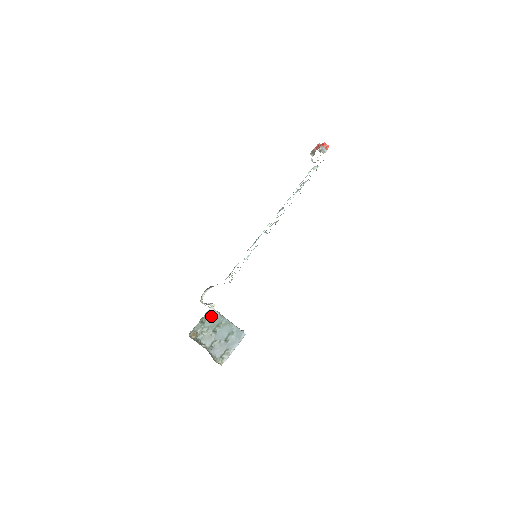
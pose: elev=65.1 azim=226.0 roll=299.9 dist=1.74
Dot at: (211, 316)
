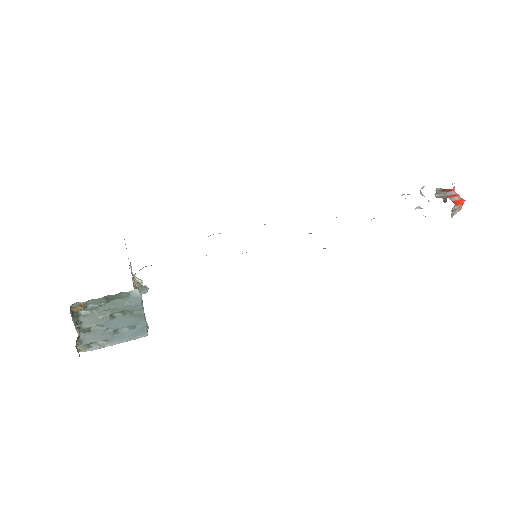
Dot at: (128, 298)
